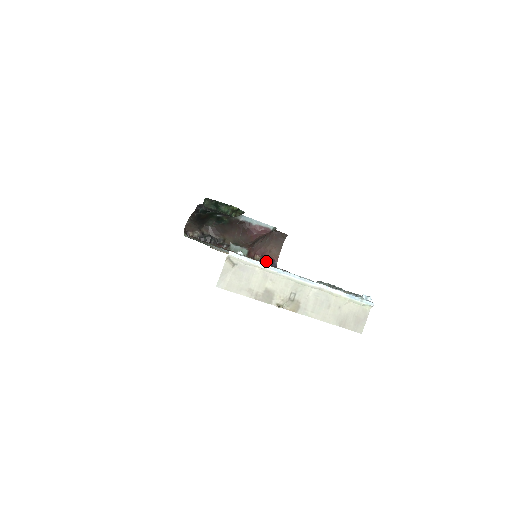
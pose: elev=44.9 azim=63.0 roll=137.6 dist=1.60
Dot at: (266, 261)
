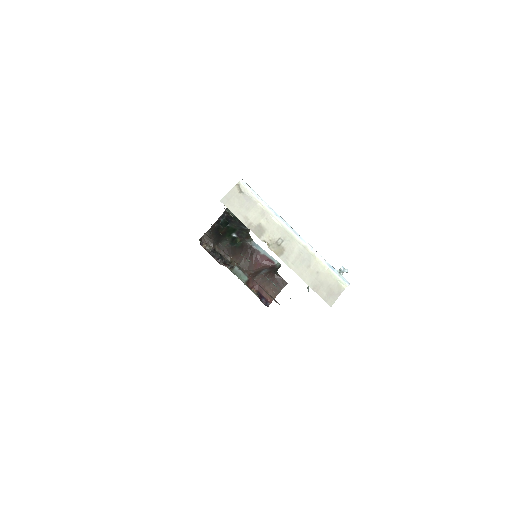
Dot at: (261, 298)
